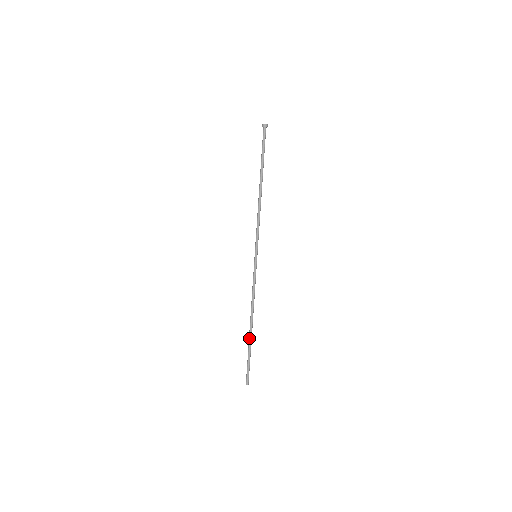
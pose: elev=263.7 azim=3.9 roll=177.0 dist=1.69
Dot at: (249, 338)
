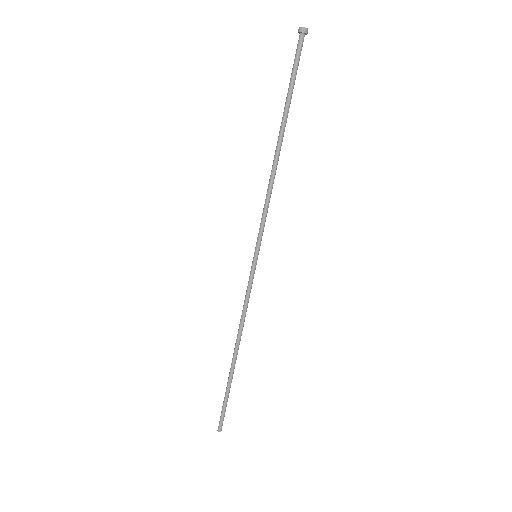
Dot at: occluded
